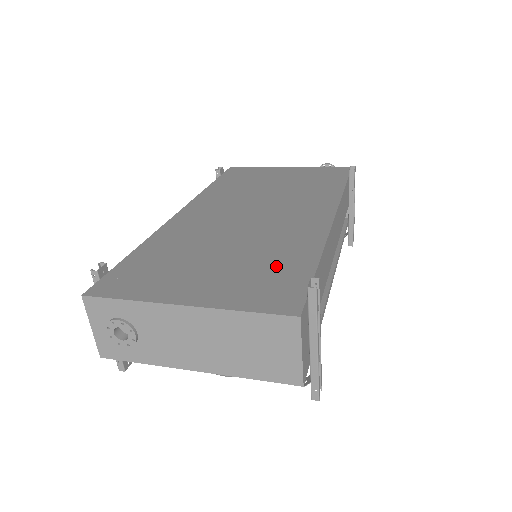
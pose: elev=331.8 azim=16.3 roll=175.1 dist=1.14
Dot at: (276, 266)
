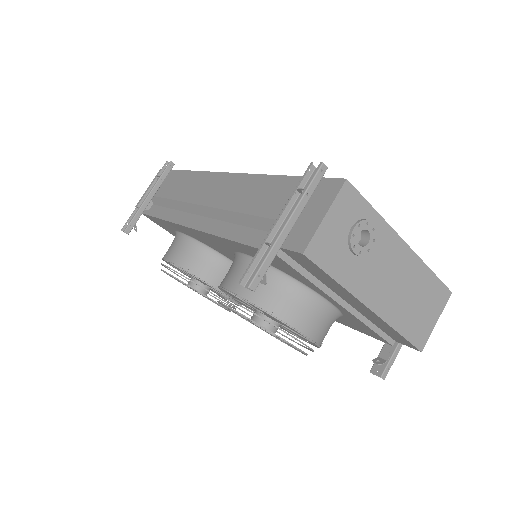
Dot at: occluded
